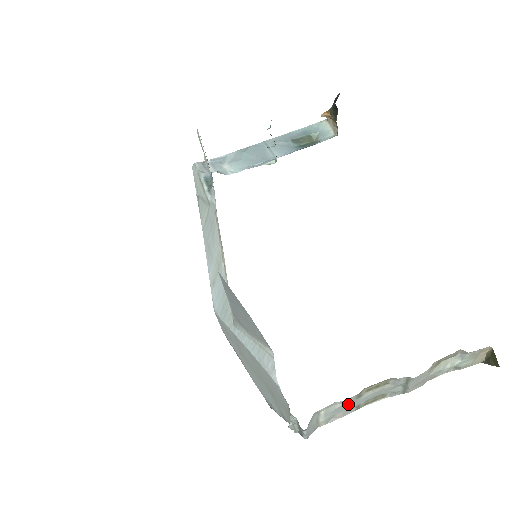
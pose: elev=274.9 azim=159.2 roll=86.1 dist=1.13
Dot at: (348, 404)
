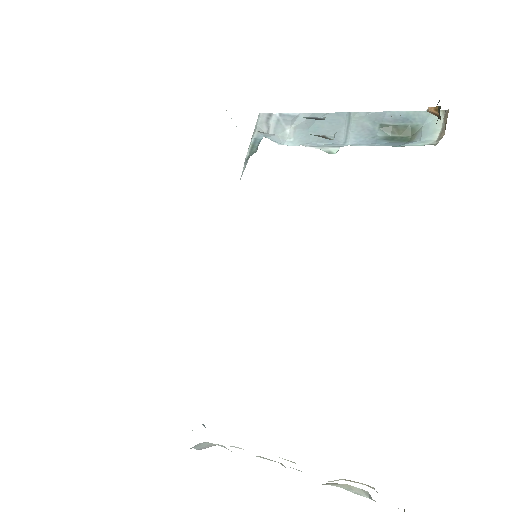
Dot at: occluded
